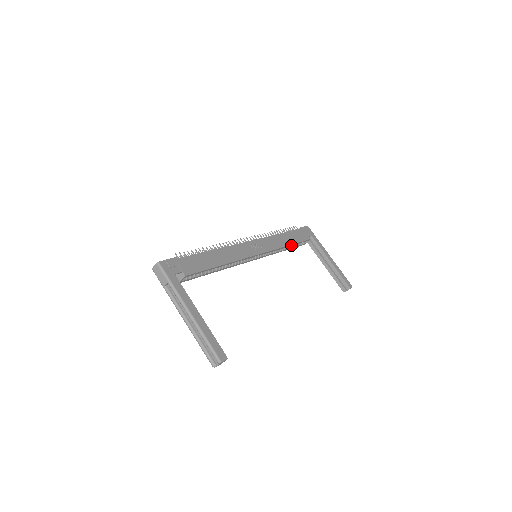
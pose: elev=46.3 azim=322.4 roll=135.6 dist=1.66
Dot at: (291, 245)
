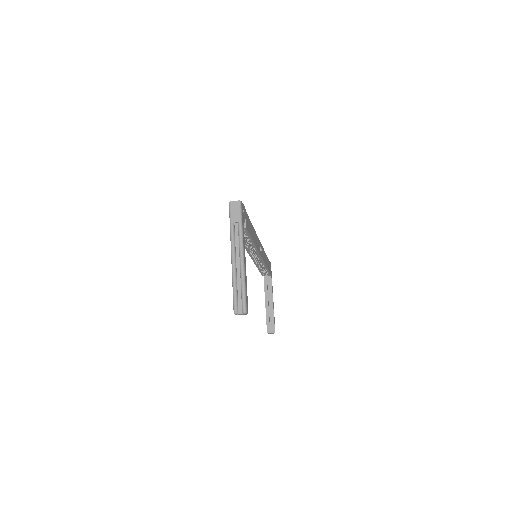
Dot at: (266, 269)
